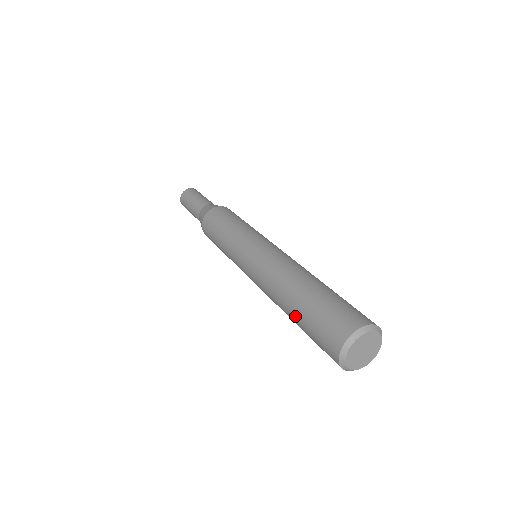
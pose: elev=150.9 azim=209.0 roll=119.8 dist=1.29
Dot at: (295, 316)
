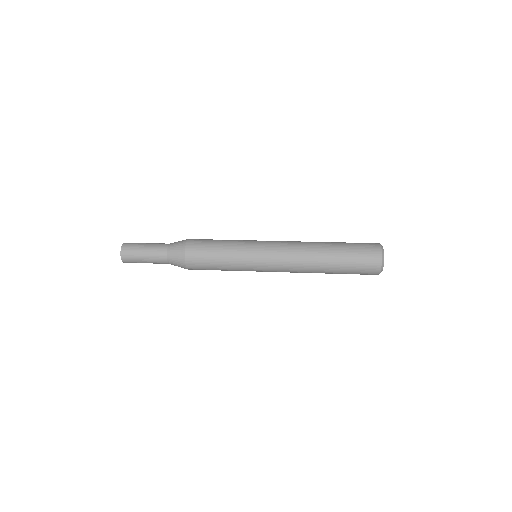
Dot at: occluded
